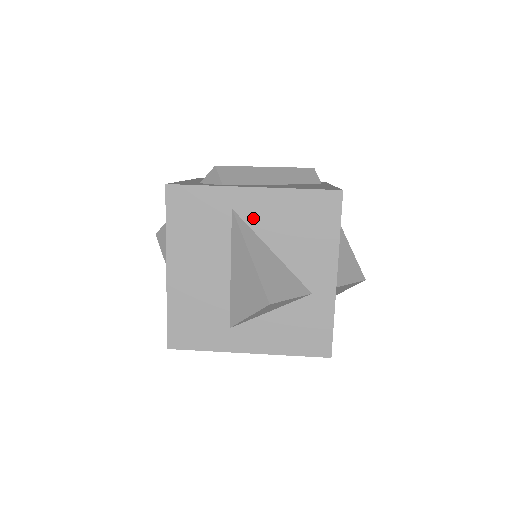
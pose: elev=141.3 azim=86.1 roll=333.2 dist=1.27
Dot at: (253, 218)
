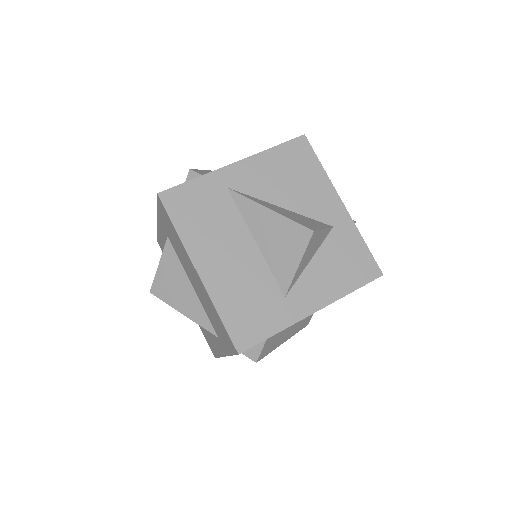
Dot at: (249, 187)
